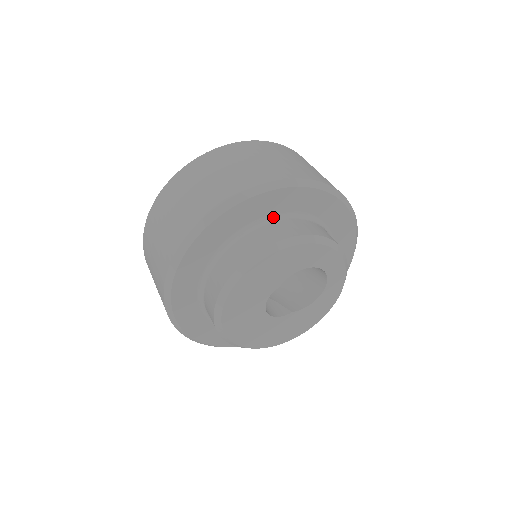
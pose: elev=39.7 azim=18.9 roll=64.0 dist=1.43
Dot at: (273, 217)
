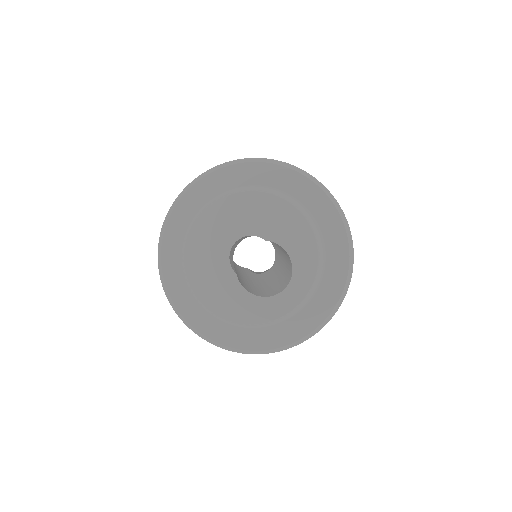
Dot at: occluded
